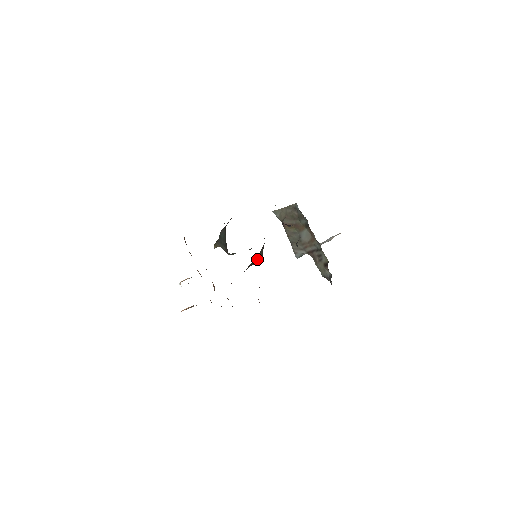
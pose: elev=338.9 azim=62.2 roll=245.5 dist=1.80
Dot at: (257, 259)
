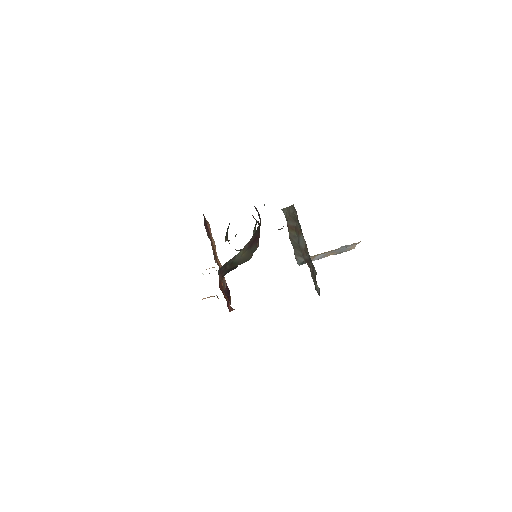
Dot at: (240, 260)
